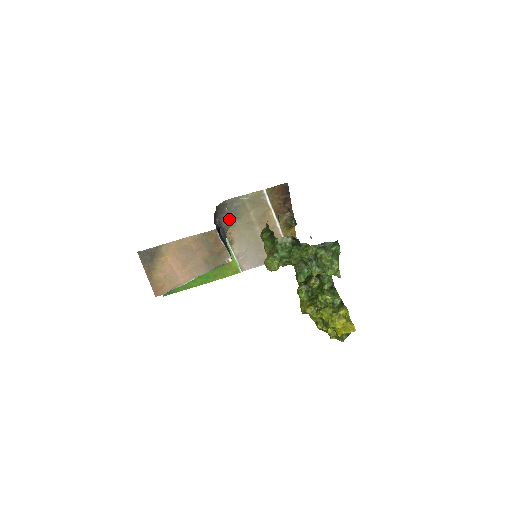
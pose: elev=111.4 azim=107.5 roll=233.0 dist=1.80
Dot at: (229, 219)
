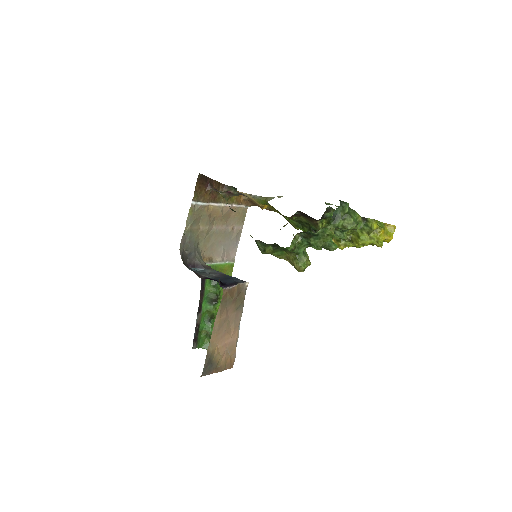
Dot at: (195, 254)
